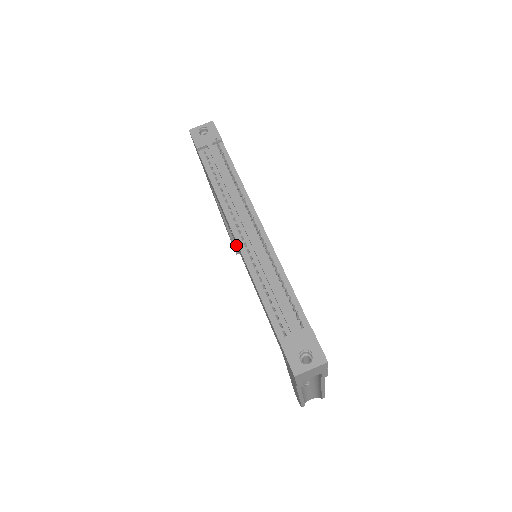
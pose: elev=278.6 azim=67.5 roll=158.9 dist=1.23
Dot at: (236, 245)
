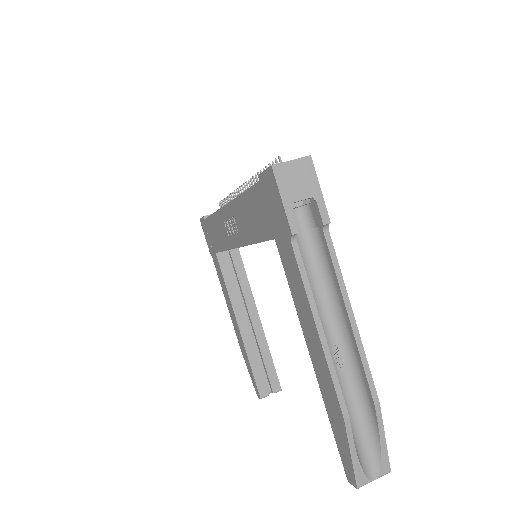
Dot at: (257, 377)
